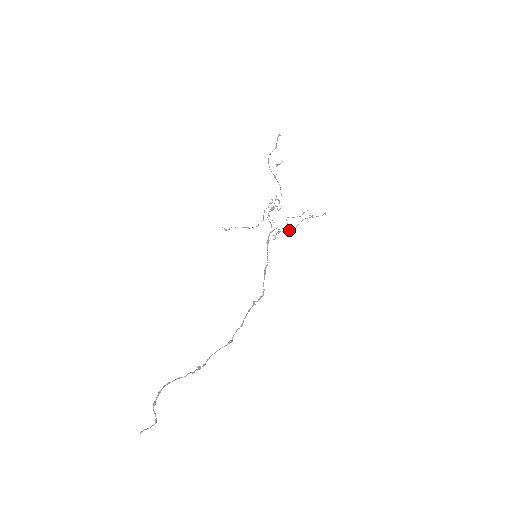
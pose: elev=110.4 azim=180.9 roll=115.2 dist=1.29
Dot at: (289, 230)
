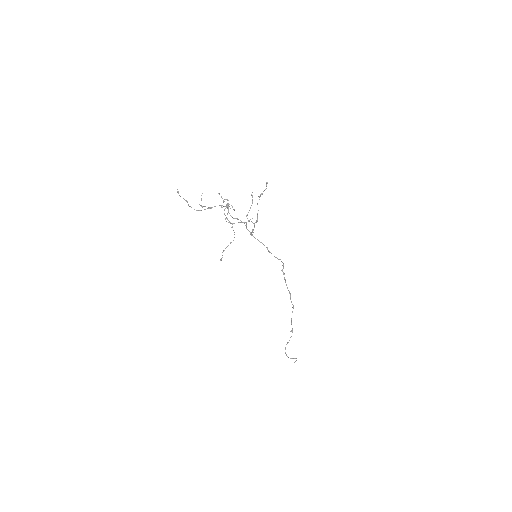
Dot at: (257, 221)
